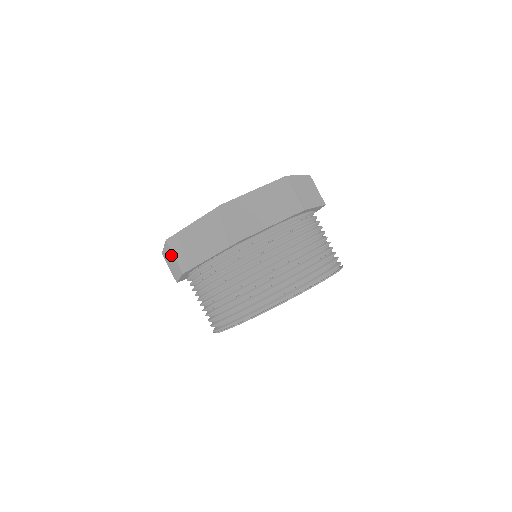
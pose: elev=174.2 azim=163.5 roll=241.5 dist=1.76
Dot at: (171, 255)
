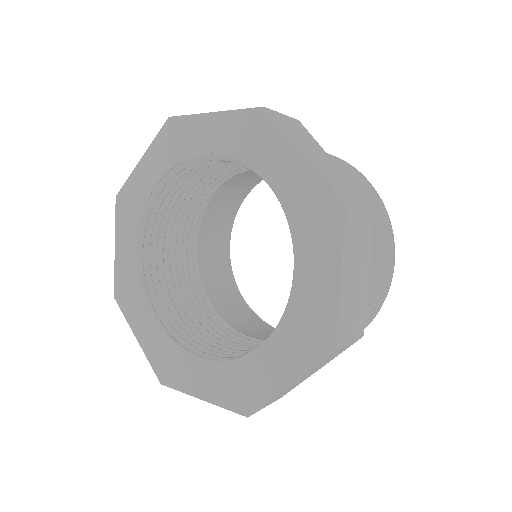
Dot at: occluded
